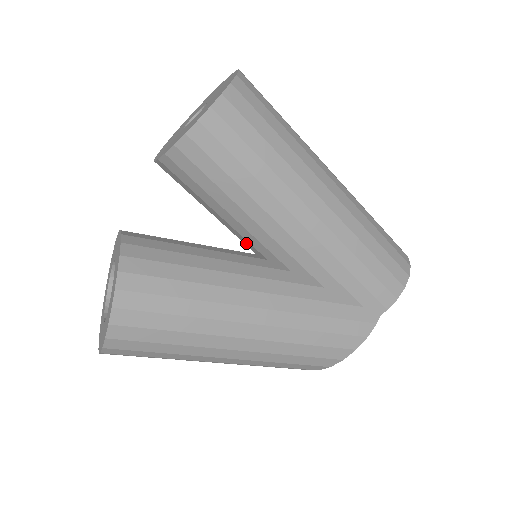
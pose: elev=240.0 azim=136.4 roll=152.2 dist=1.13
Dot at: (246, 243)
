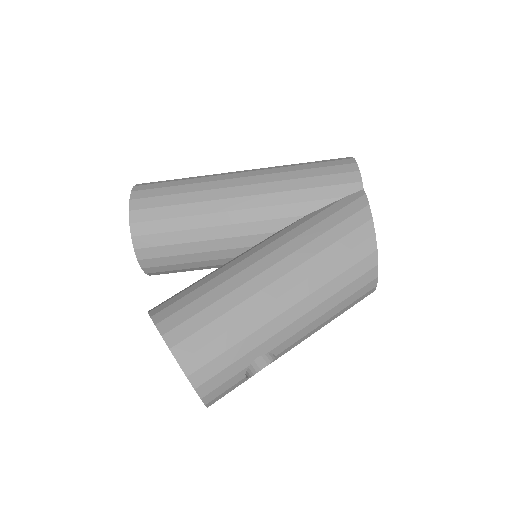
Dot at: (239, 254)
